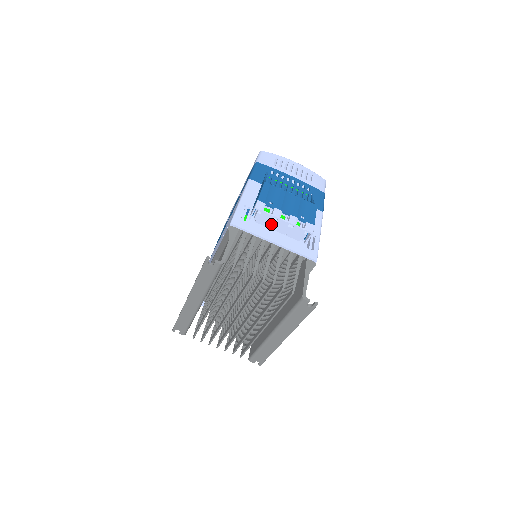
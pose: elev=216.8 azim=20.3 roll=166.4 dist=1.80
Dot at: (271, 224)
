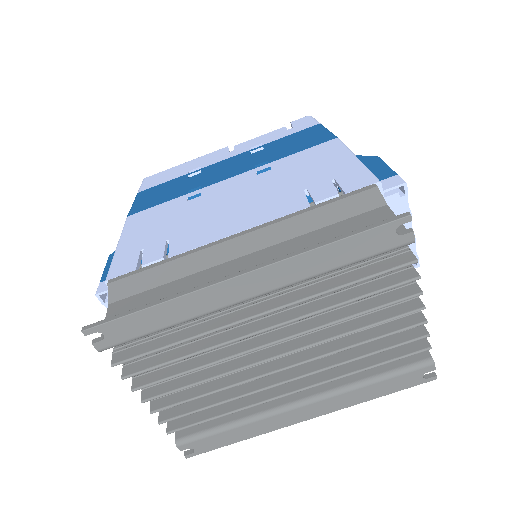
Dot at: occluded
